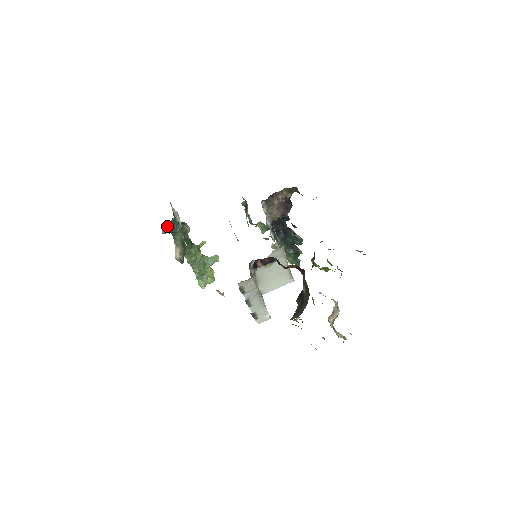
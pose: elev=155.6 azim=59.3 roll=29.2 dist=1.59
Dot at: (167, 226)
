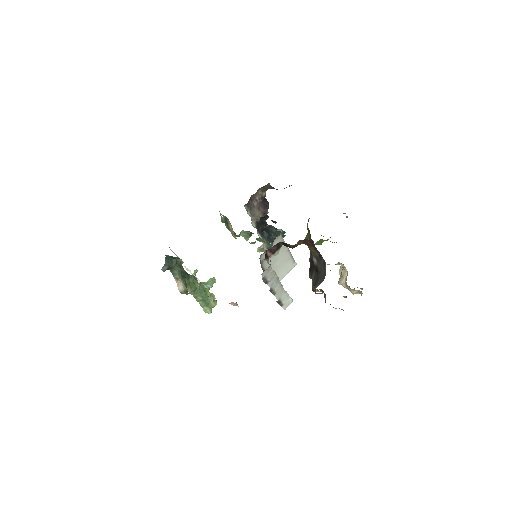
Dot at: occluded
